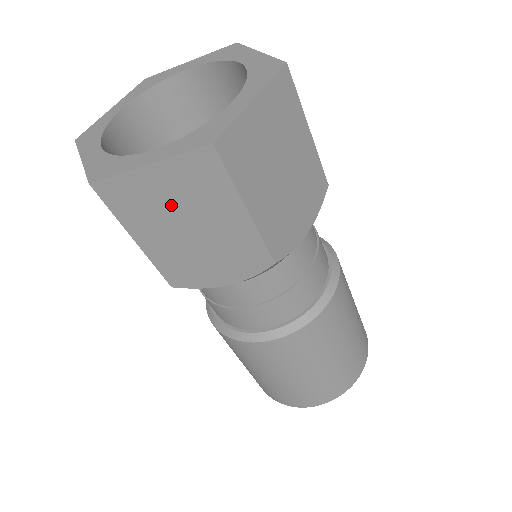
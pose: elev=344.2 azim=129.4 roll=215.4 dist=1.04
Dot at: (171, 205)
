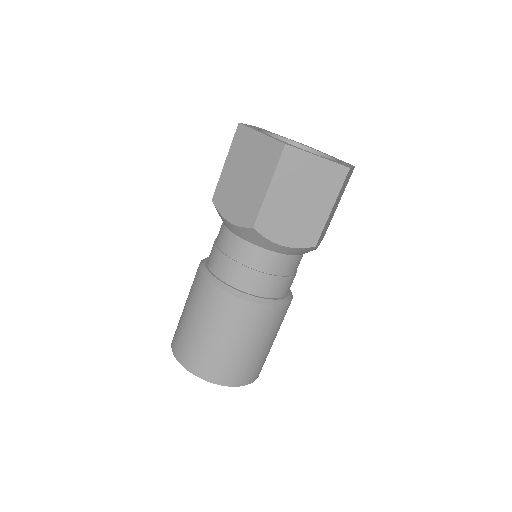
Dot at: (250, 158)
